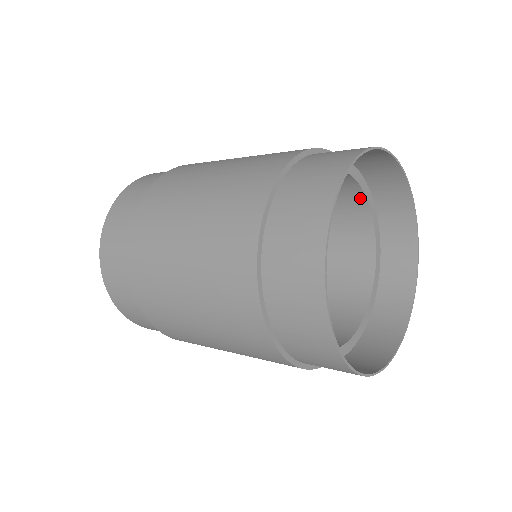
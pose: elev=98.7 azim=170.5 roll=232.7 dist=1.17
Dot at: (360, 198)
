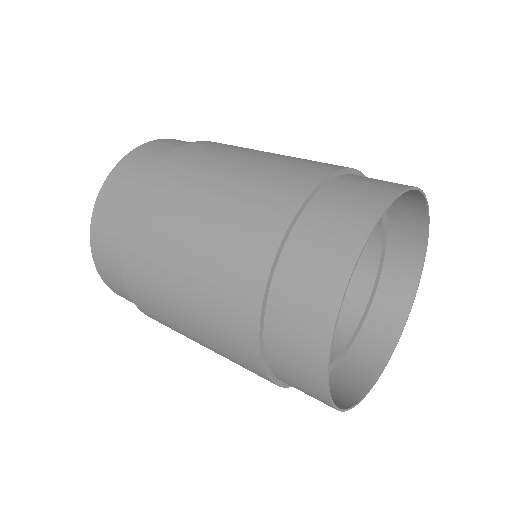
Dot at: (376, 239)
